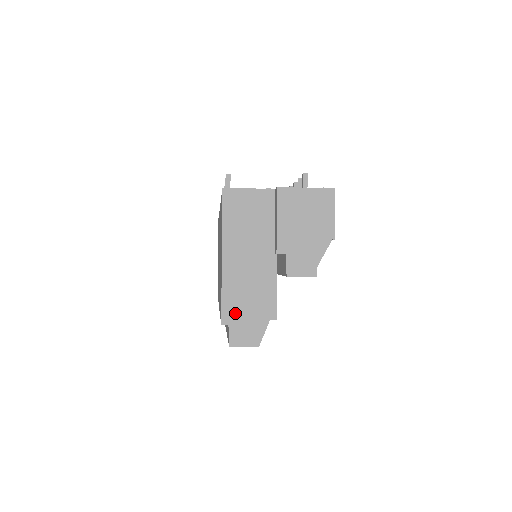
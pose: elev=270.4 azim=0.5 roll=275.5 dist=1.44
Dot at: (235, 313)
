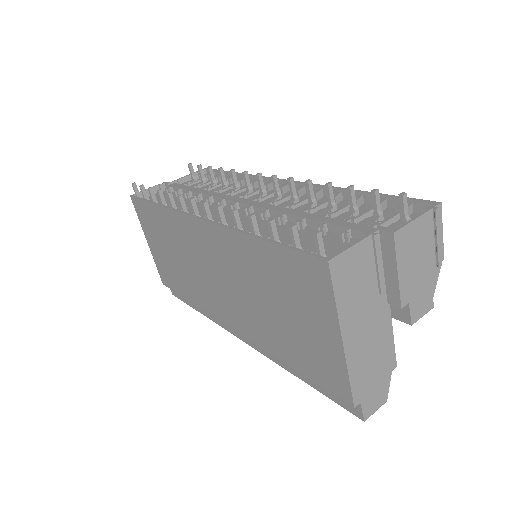
Dot at: (364, 388)
